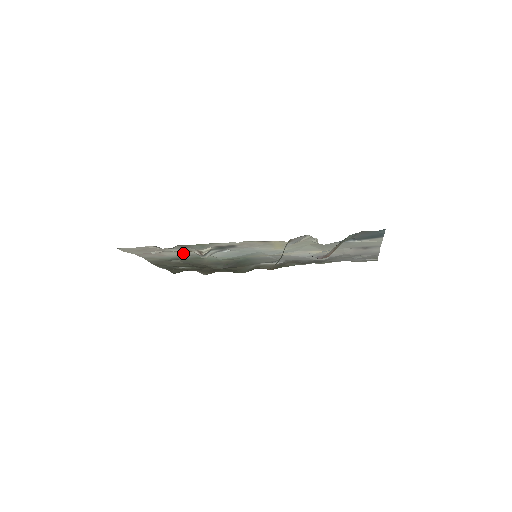
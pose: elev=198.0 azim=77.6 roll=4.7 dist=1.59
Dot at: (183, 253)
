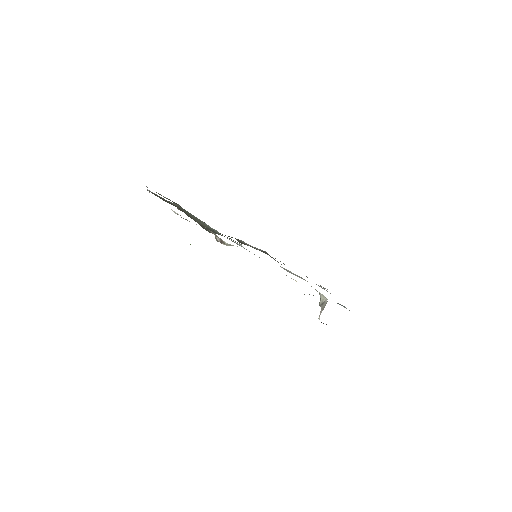
Dot at: occluded
